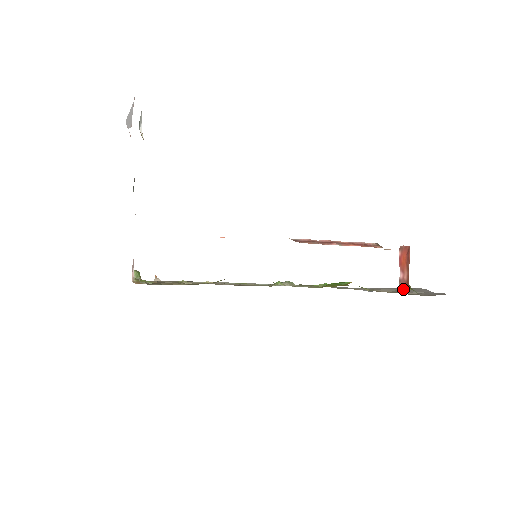
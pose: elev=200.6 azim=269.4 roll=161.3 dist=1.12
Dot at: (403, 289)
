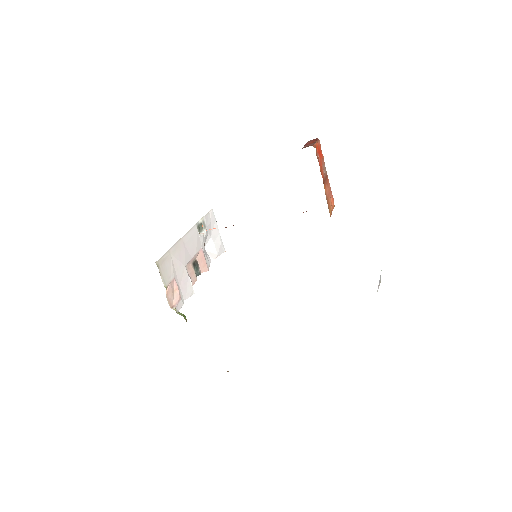
Dot at: occluded
